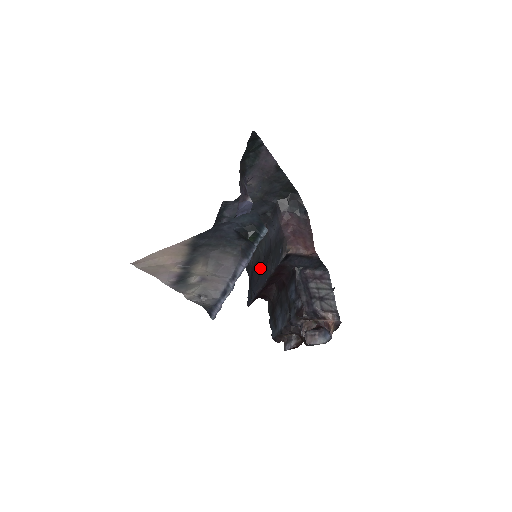
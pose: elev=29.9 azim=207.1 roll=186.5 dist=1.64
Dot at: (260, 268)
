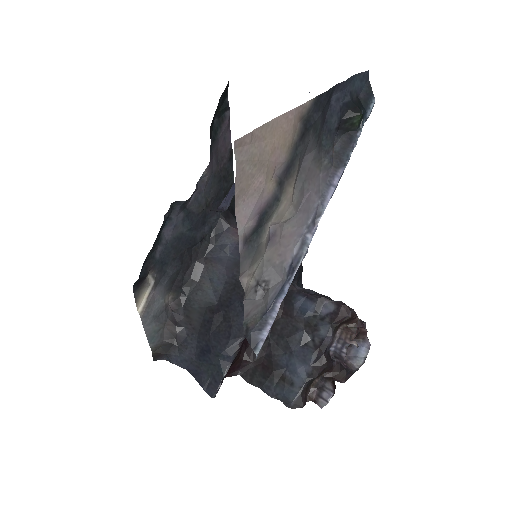
Dot at: (222, 317)
